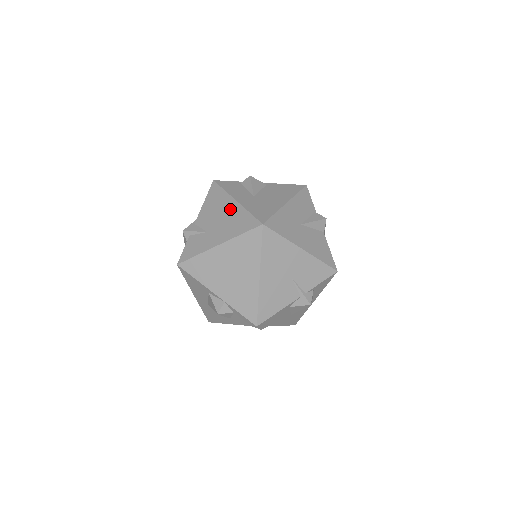
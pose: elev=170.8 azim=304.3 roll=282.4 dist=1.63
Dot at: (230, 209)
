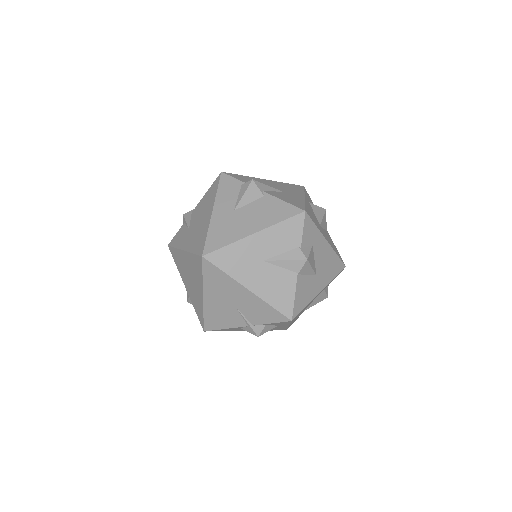
Dot at: (205, 218)
